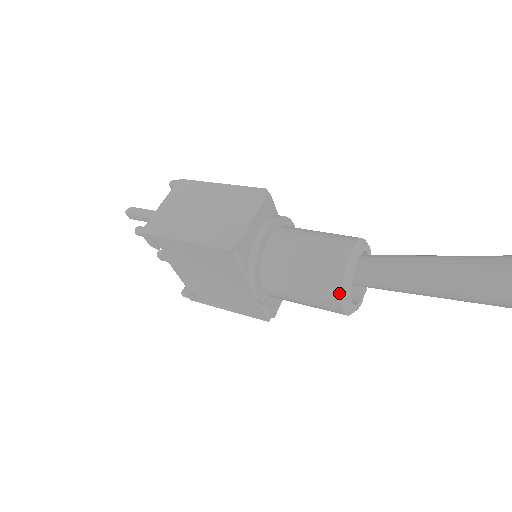
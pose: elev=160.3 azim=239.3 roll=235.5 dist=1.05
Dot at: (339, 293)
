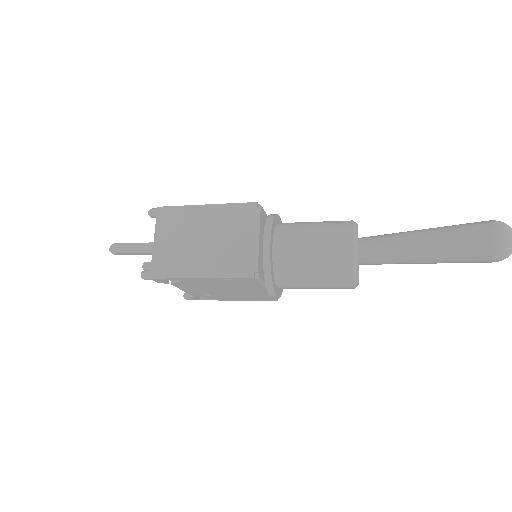
Dot at: (351, 280)
